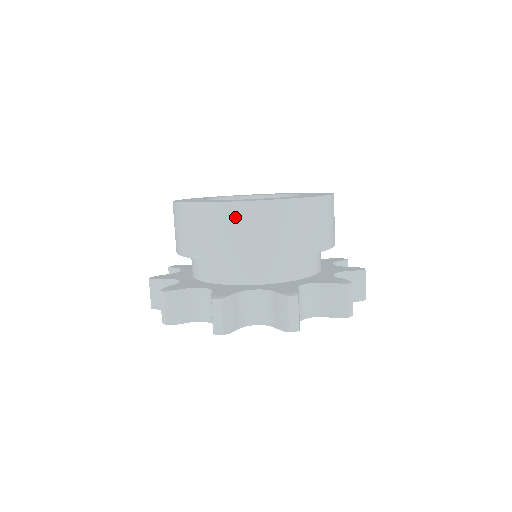
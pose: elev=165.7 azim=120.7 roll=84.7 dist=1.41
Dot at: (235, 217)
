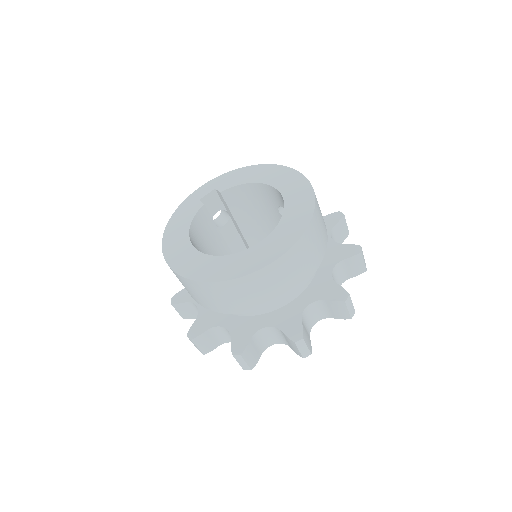
Dot at: (228, 290)
